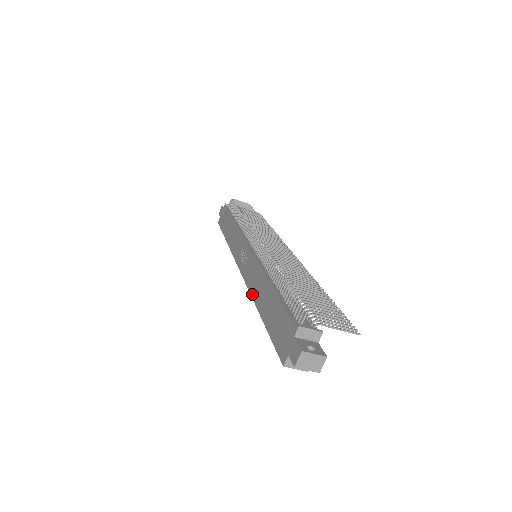
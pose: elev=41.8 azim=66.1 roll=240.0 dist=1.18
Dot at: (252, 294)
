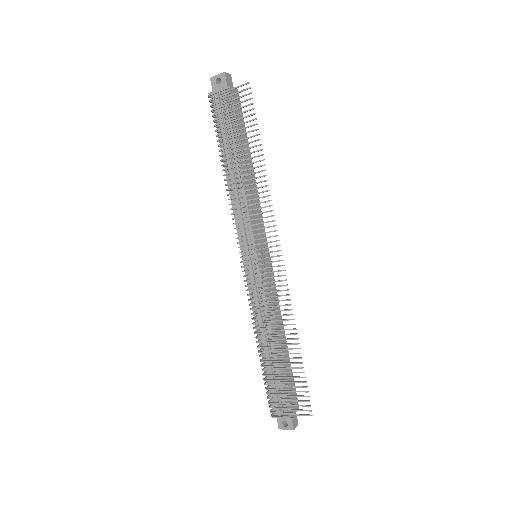
Dot at: occluded
